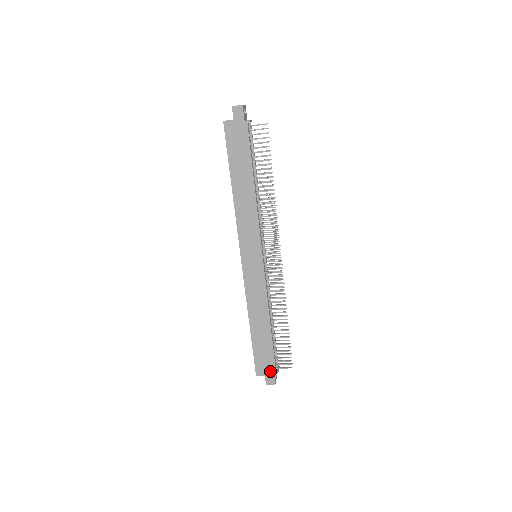
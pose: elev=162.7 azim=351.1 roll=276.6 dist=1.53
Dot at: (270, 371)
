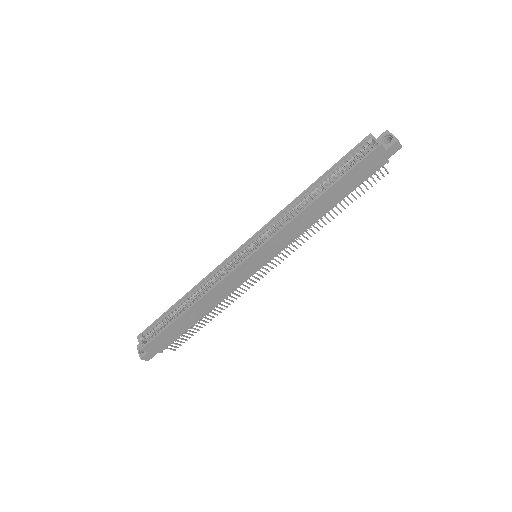
Dot at: (158, 350)
